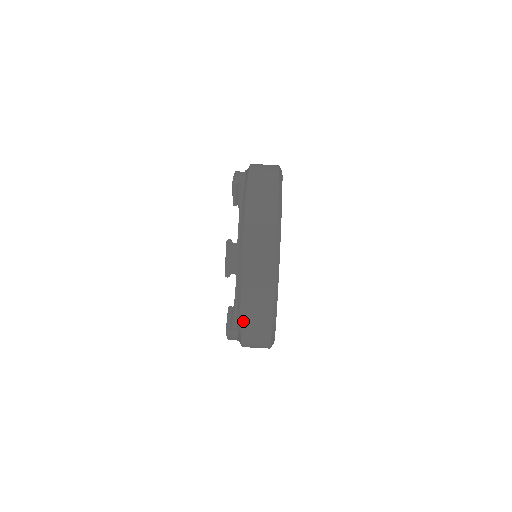
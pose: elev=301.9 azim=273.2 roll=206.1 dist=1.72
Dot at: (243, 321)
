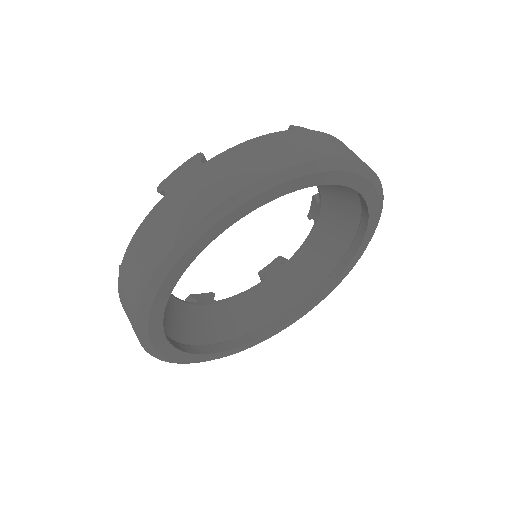
Dot at: occluded
